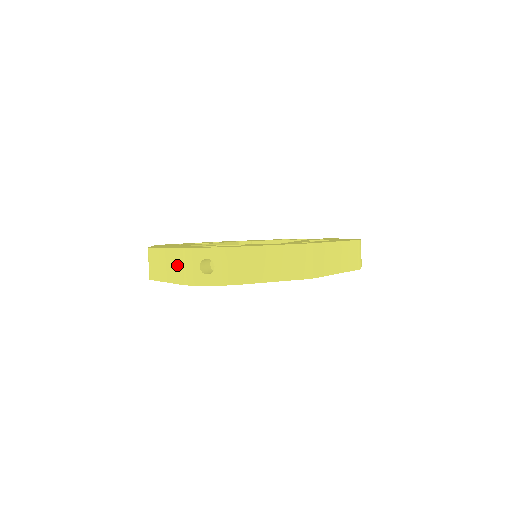
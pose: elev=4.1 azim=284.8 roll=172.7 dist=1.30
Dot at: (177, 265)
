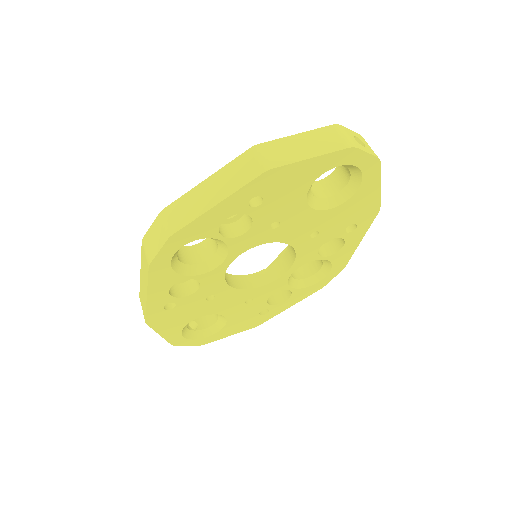
Dot at: (330, 137)
